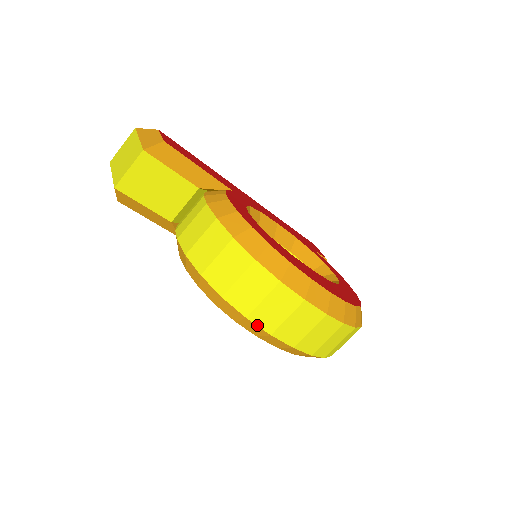
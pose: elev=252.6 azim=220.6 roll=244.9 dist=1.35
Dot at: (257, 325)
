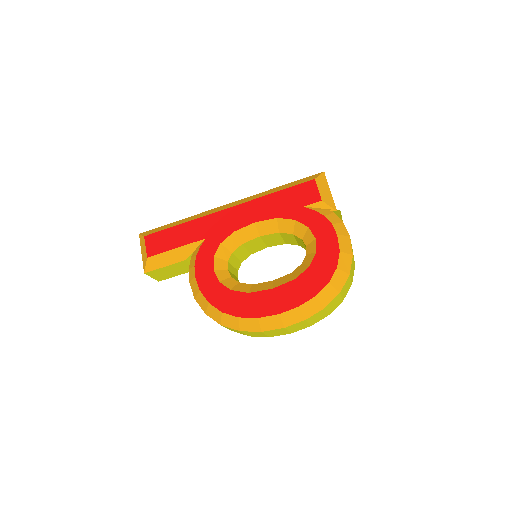
Dot at: occluded
